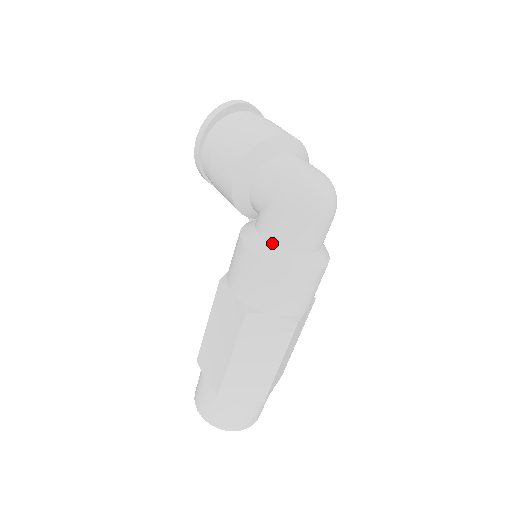
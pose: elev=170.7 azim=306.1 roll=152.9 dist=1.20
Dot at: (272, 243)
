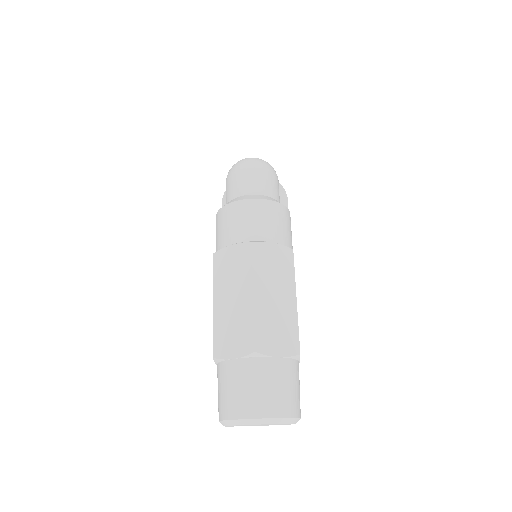
Dot at: occluded
